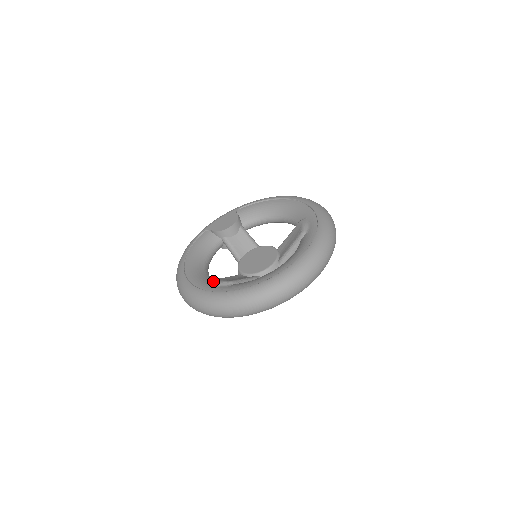
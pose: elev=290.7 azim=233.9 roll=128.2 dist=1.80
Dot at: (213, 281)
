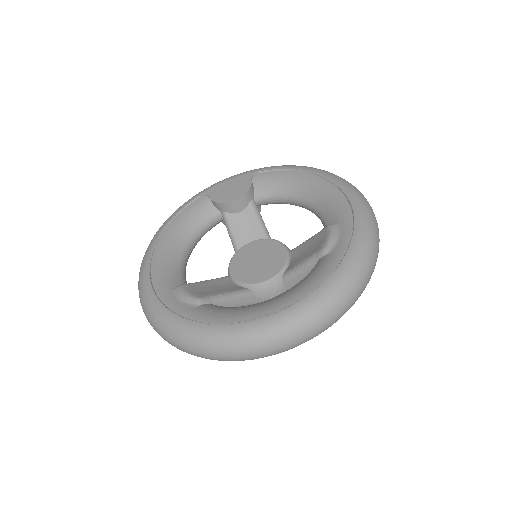
Dot at: (178, 288)
